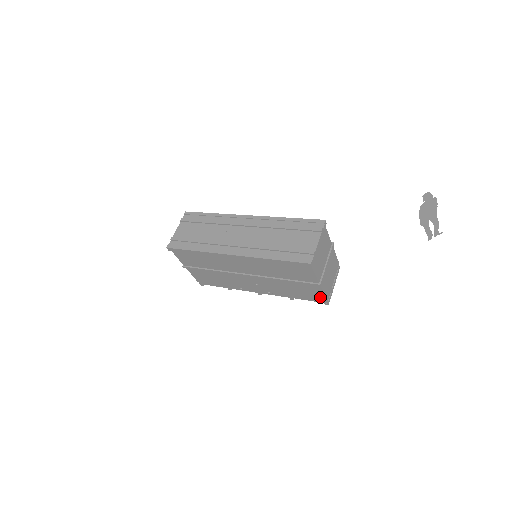
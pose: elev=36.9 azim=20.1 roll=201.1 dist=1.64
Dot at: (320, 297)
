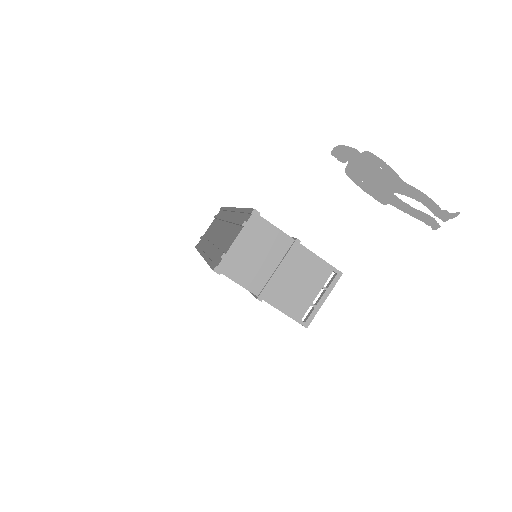
Dot at: occluded
